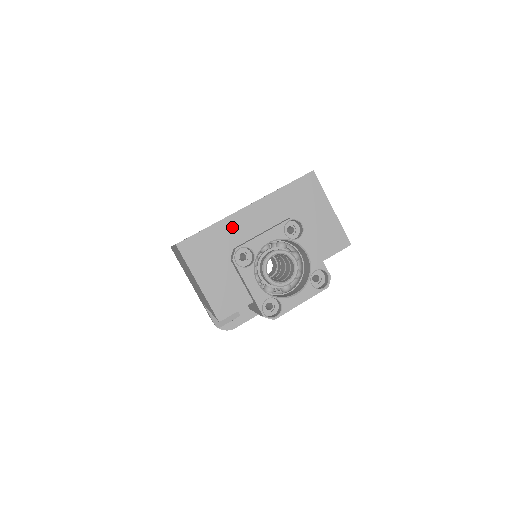
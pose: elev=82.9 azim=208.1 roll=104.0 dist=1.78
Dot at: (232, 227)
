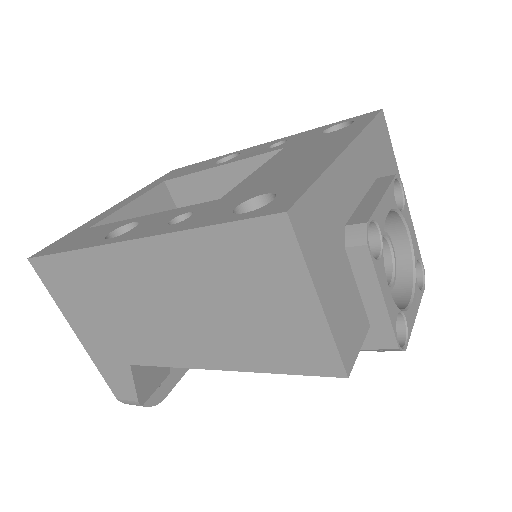
Dot at: (339, 183)
